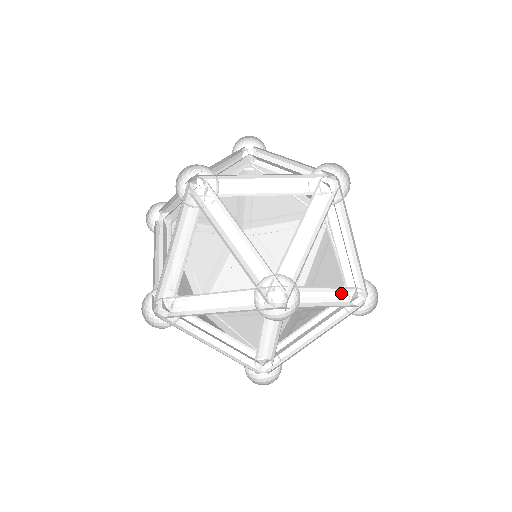
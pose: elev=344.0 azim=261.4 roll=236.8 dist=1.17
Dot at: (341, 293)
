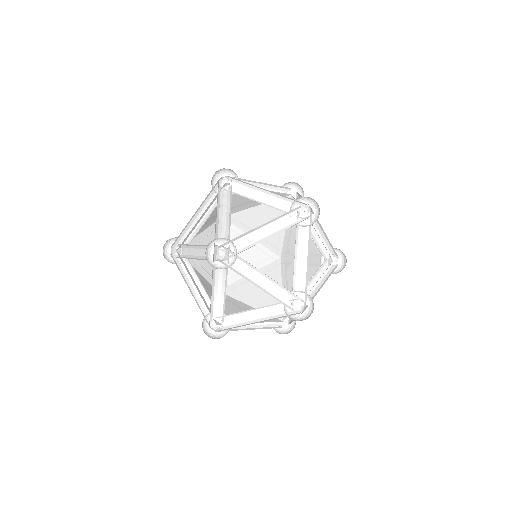
Dot at: occluded
